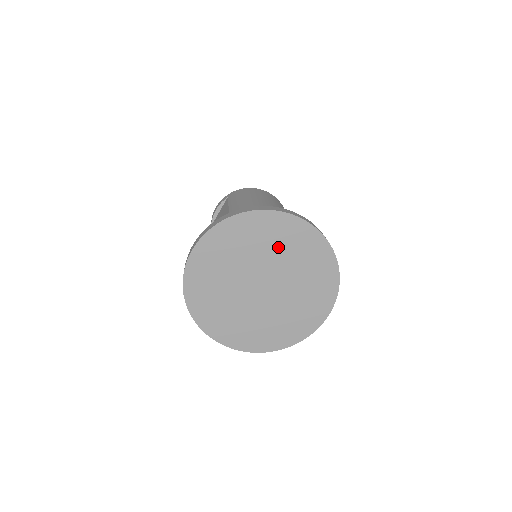
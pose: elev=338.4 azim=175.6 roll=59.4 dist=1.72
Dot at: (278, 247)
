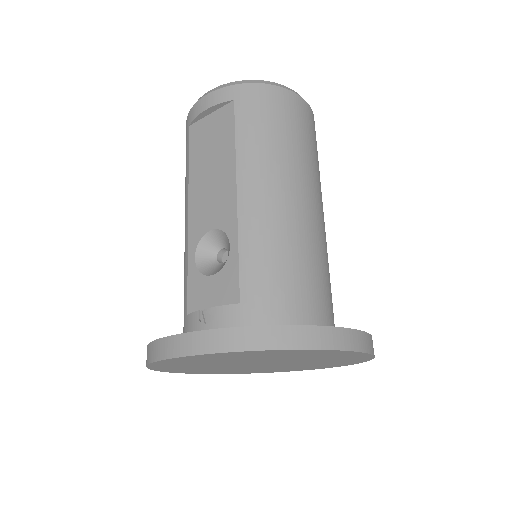
Dot at: (306, 357)
